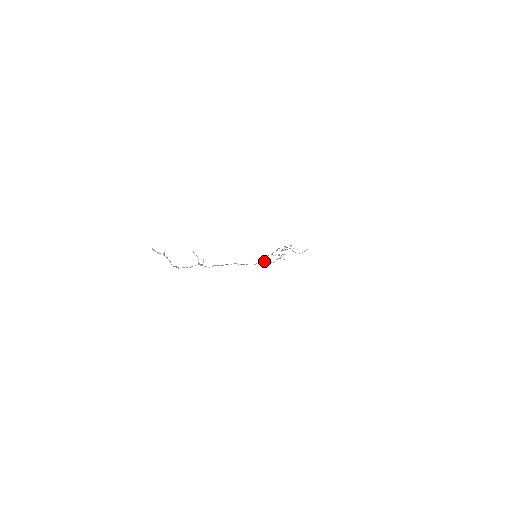
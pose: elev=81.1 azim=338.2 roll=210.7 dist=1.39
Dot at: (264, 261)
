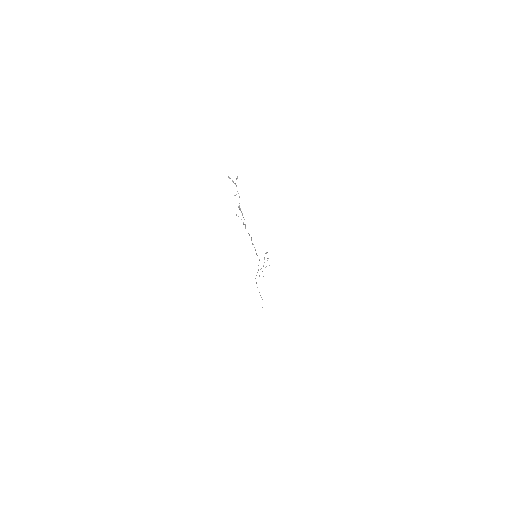
Dot at: occluded
